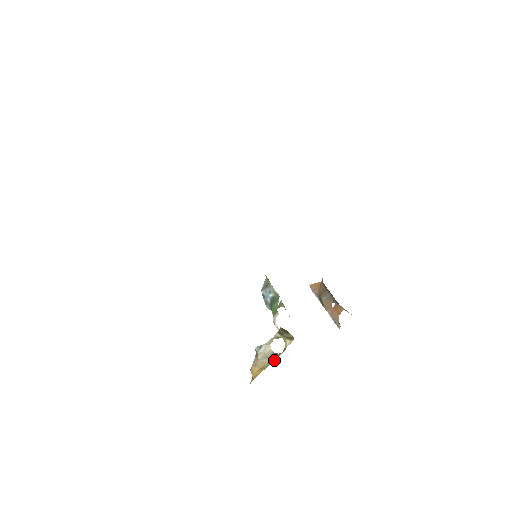
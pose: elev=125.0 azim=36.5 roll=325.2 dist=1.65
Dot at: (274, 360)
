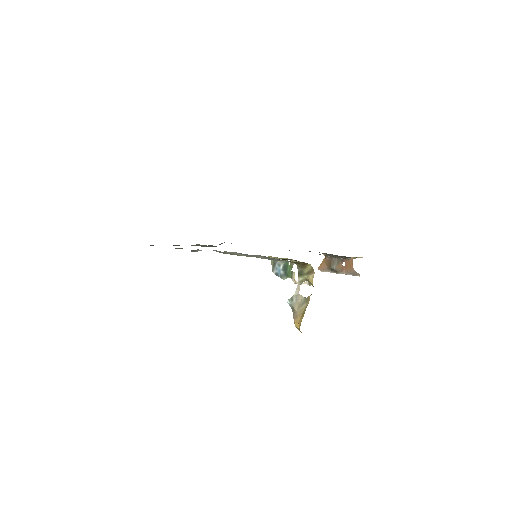
Dot at: (309, 300)
